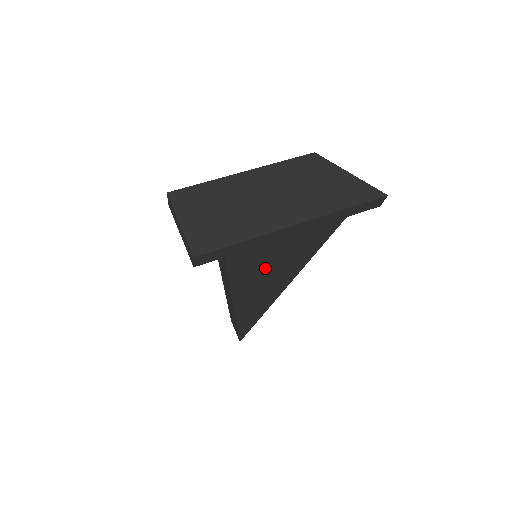
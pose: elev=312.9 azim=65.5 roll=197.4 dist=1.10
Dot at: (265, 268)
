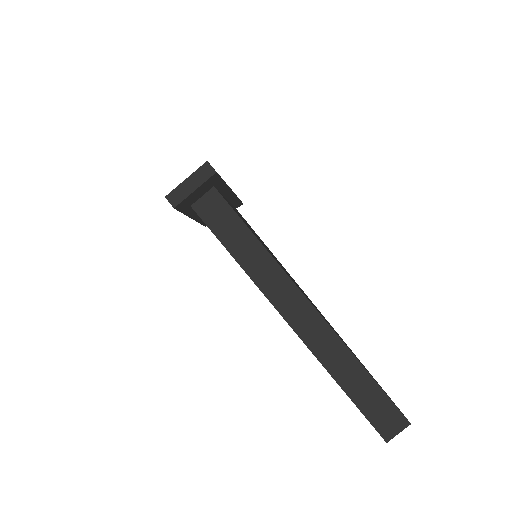
Dot at: occluded
